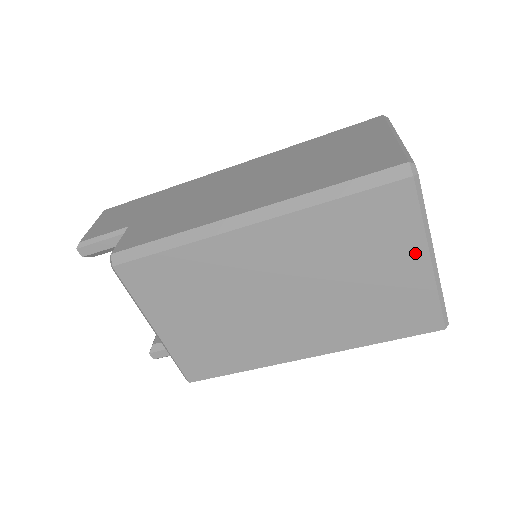
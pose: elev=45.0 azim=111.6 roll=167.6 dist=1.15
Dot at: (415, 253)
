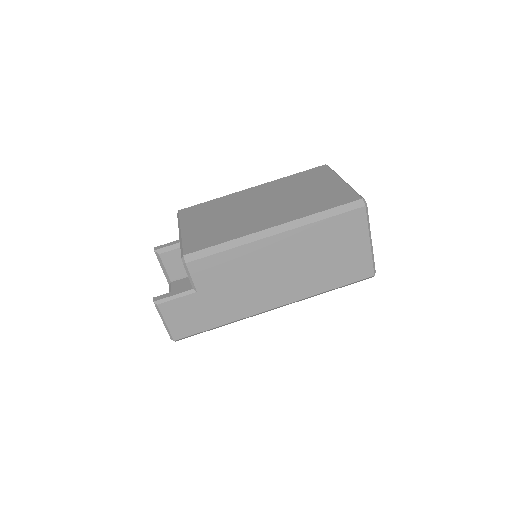
Dot at: (333, 179)
